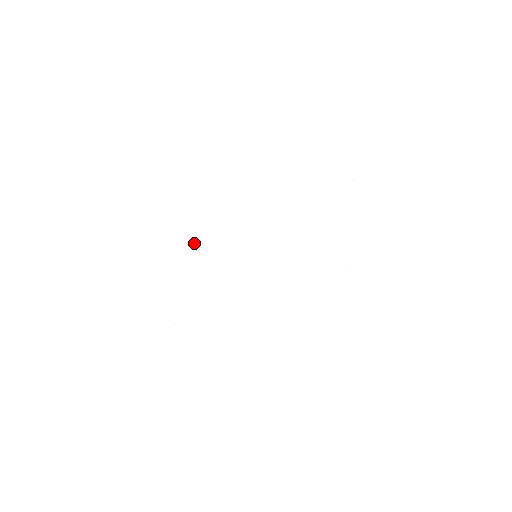
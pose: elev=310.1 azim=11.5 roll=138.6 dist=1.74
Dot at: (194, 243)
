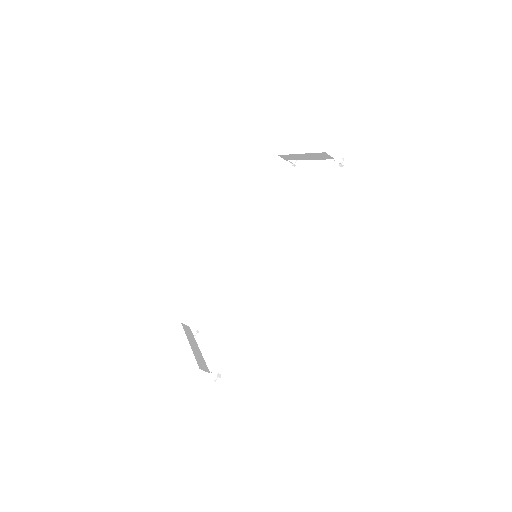
Dot at: (183, 325)
